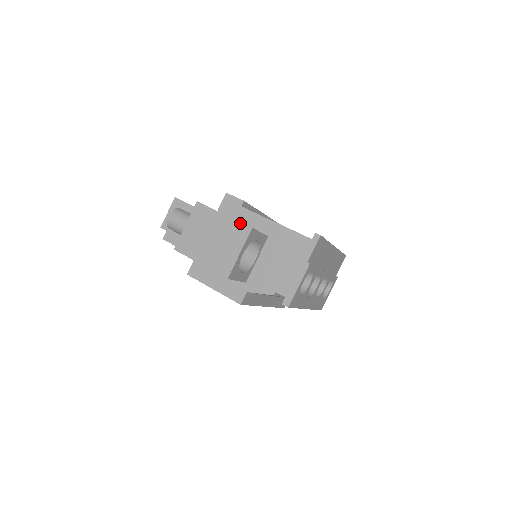
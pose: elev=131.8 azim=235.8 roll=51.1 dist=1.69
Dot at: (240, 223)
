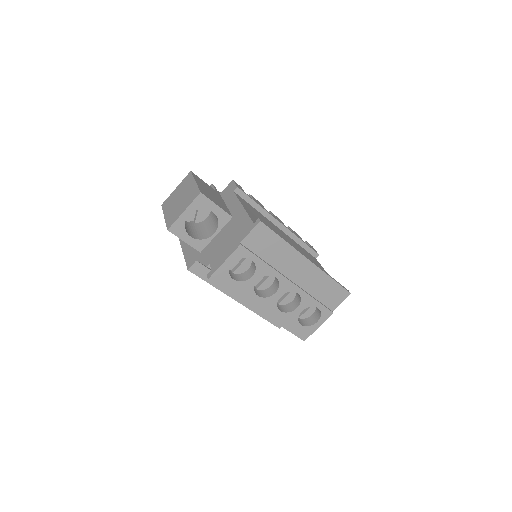
Dot at: (198, 188)
